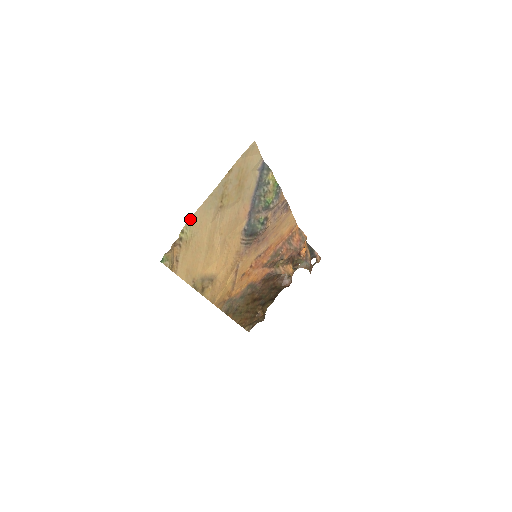
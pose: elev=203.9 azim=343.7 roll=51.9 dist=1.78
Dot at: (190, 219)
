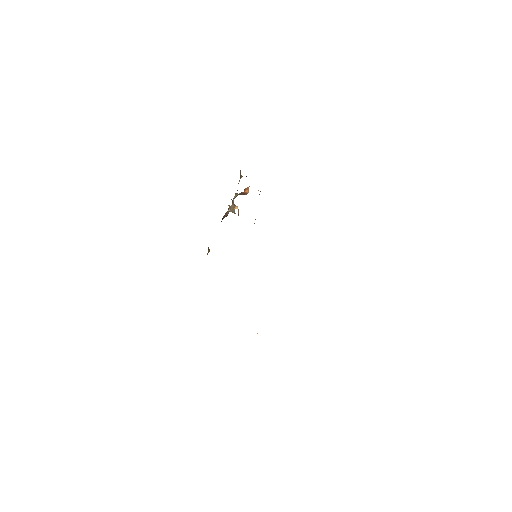
Dot at: occluded
